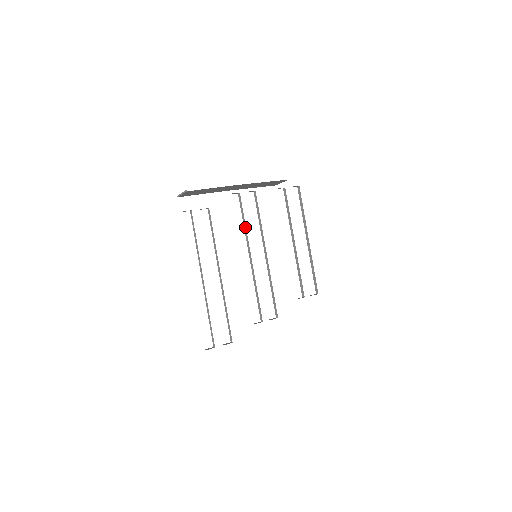
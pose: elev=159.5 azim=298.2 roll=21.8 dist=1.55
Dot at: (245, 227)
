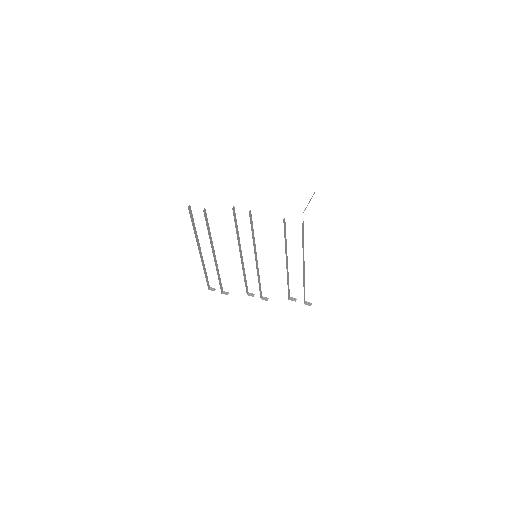
Dot at: occluded
